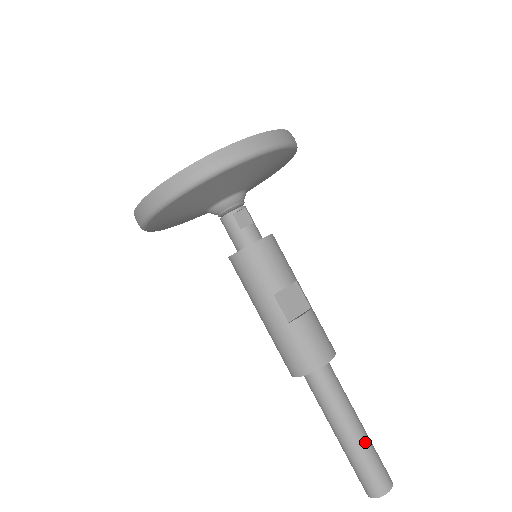
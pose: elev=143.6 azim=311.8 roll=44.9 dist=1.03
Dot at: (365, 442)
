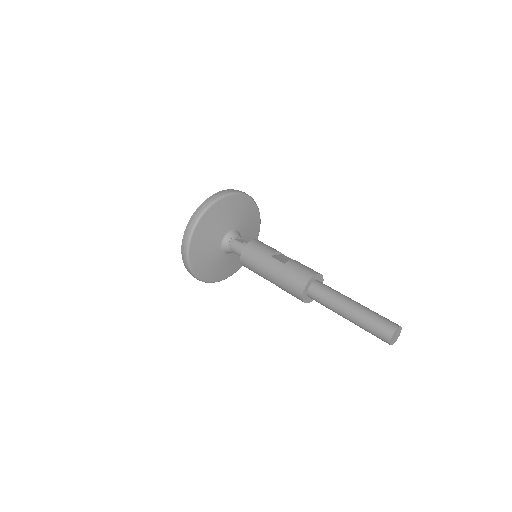
Dot at: (366, 308)
